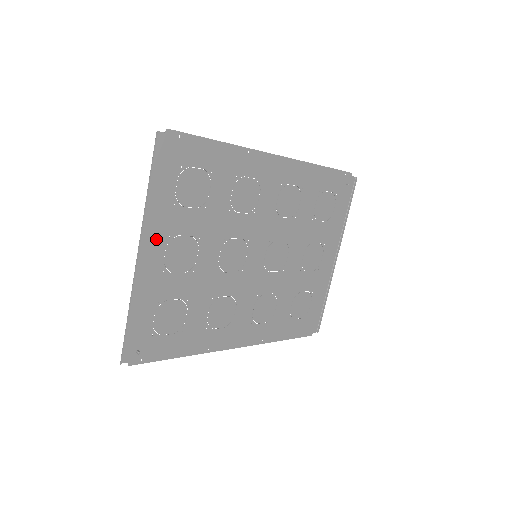
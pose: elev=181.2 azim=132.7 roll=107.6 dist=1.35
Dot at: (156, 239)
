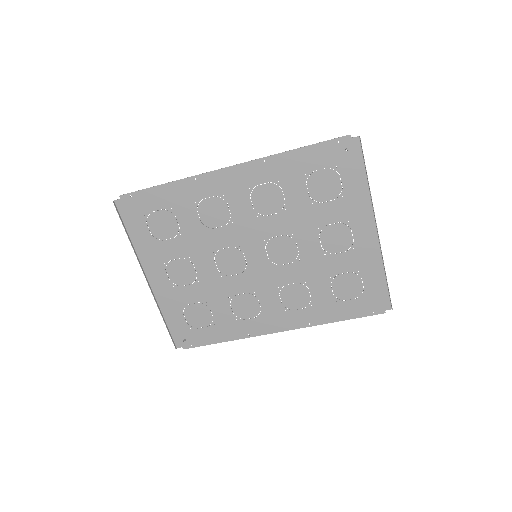
Dot at: (155, 267)
